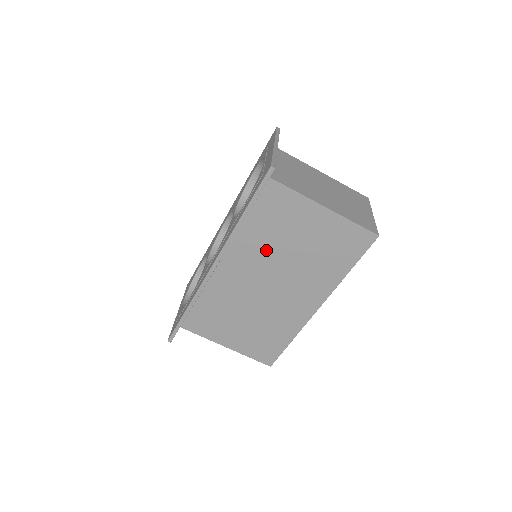
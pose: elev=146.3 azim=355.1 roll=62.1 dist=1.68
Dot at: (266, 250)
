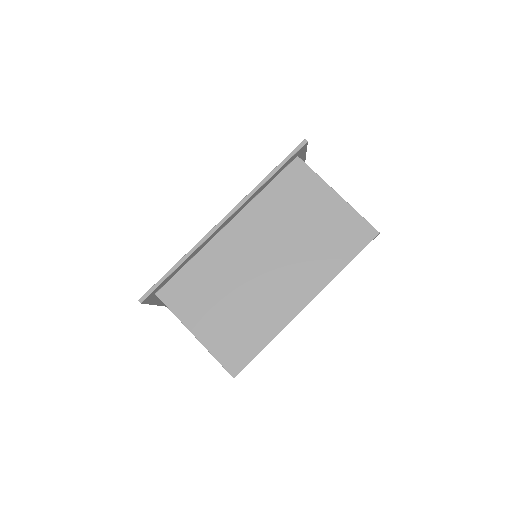
Dot at: (276, 223)
